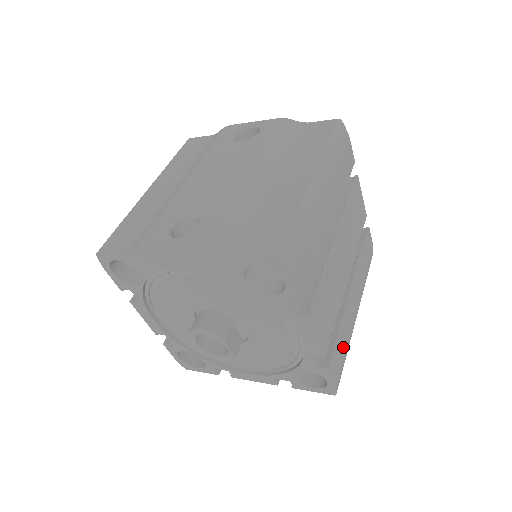
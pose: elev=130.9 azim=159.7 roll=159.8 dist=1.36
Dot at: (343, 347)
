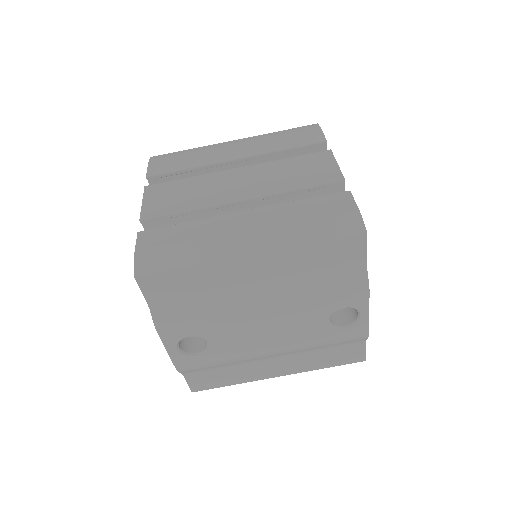
Dot at: occluded
